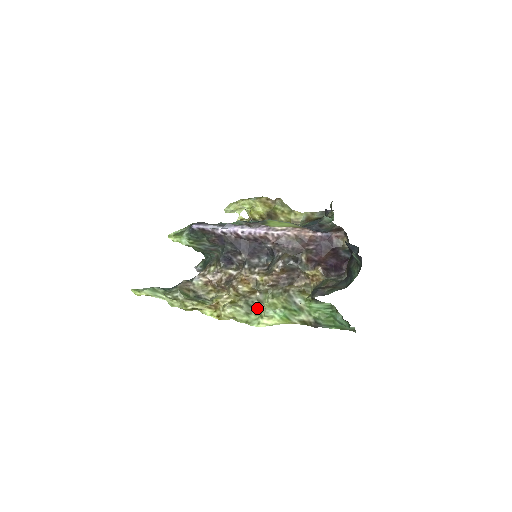
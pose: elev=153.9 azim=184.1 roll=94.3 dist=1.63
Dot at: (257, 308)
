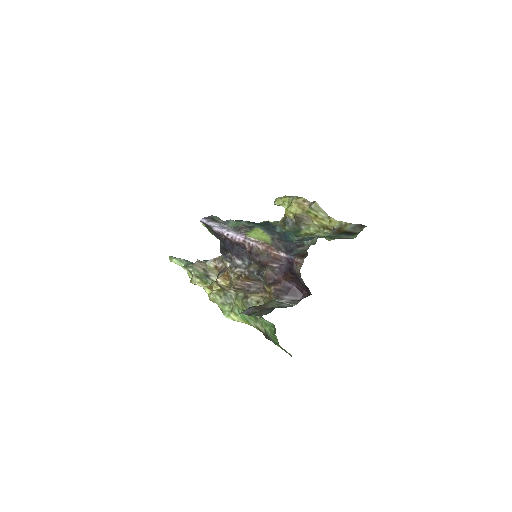
Dot at: (233, 302)
